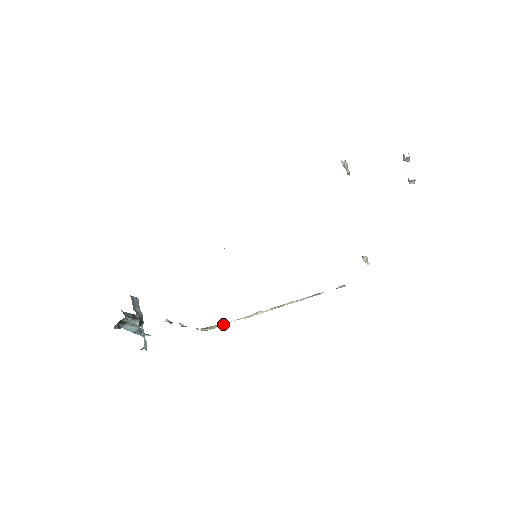
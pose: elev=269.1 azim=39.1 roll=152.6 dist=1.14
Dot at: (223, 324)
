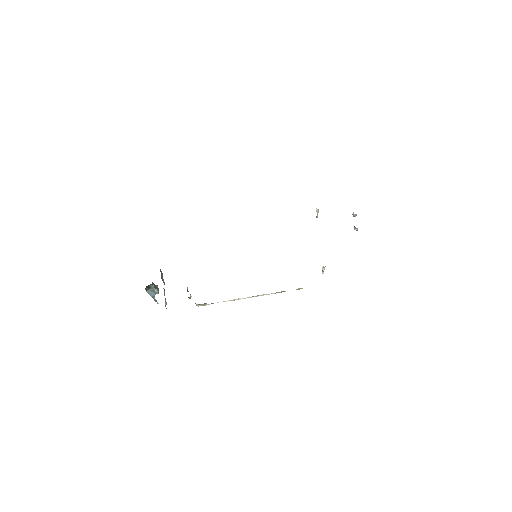
Dot at: (213, 303)
